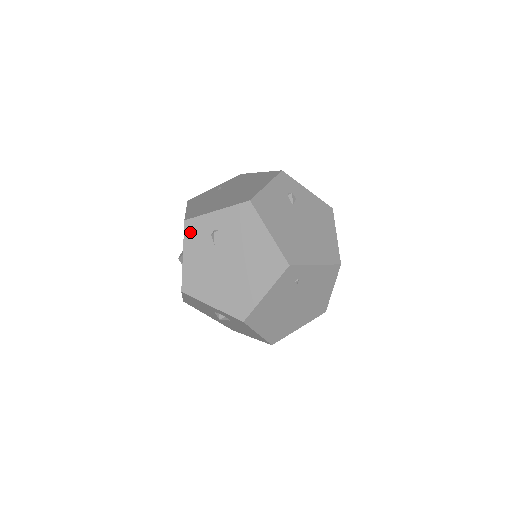
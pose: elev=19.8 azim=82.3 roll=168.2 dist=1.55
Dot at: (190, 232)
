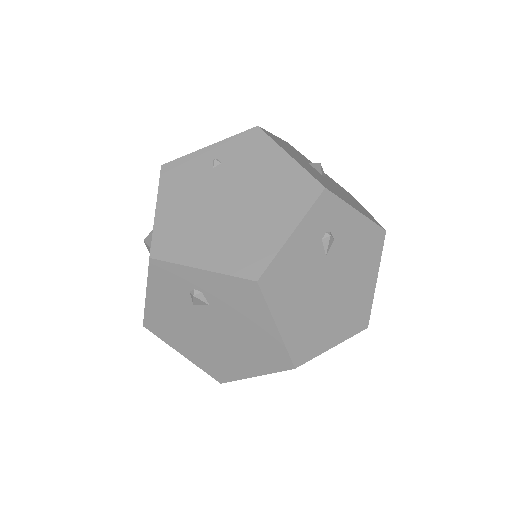
Dot at: (158, 275)
